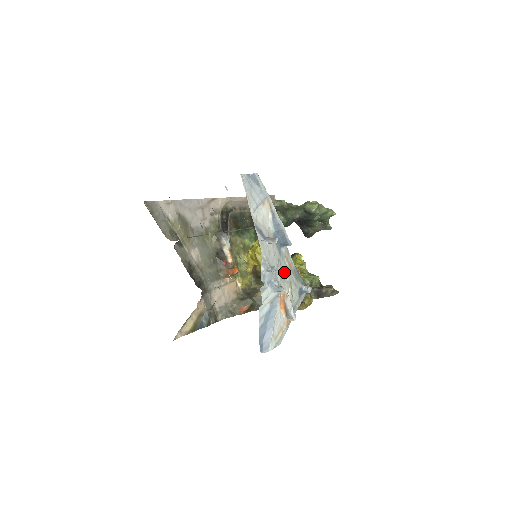
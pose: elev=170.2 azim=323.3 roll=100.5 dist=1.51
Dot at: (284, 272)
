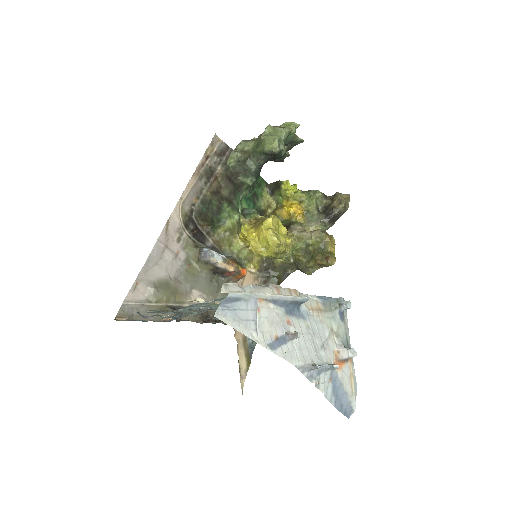
Dot at: (320, 332)
